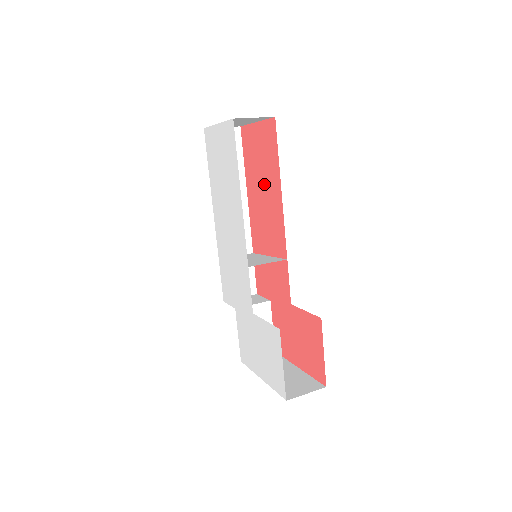
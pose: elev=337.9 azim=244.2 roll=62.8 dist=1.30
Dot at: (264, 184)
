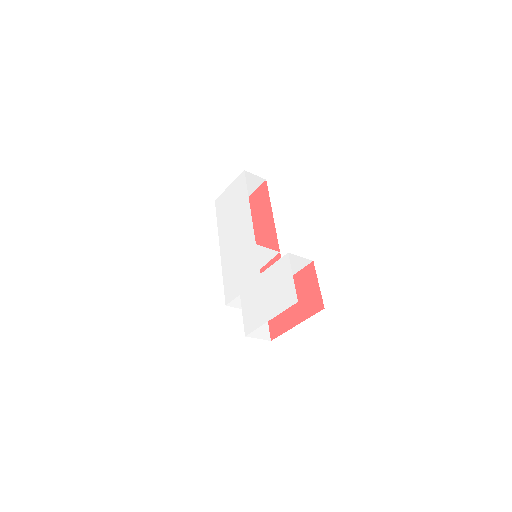
Dot at: (257, 223)
